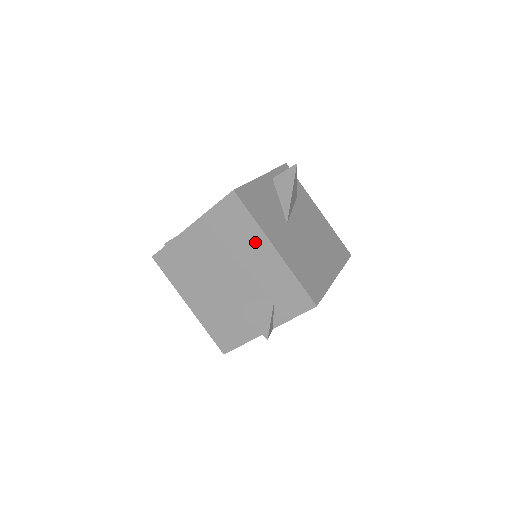
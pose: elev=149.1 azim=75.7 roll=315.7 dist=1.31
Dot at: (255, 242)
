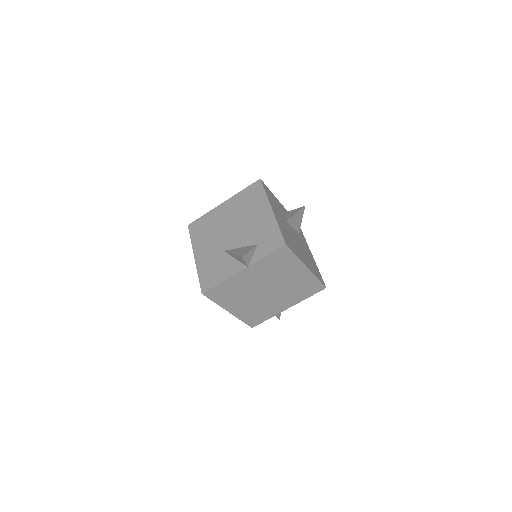
Dot at: (261, 207)
